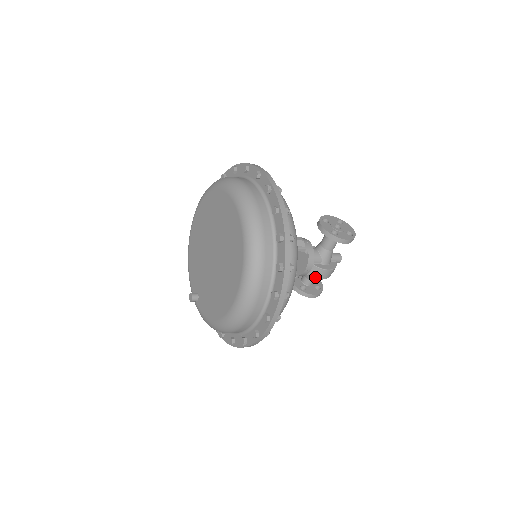
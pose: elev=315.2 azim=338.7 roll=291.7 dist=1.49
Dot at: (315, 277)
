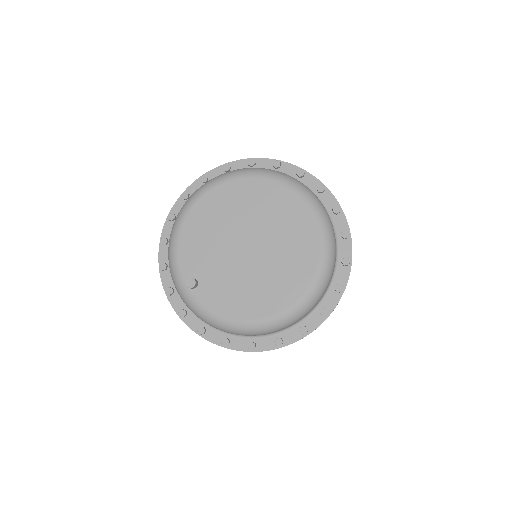
Dot at: occluded
